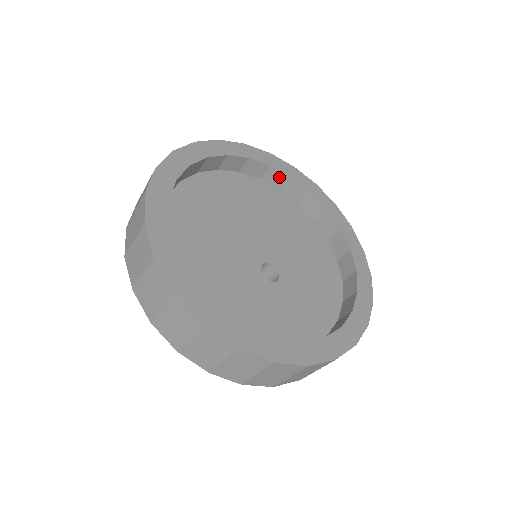
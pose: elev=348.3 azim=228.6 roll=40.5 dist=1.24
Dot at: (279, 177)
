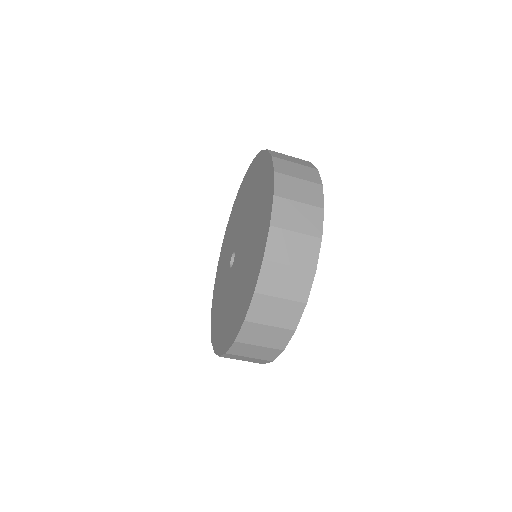
Dot at: occluded
